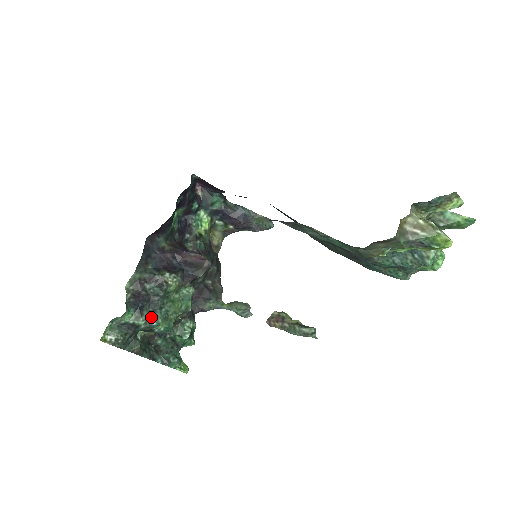
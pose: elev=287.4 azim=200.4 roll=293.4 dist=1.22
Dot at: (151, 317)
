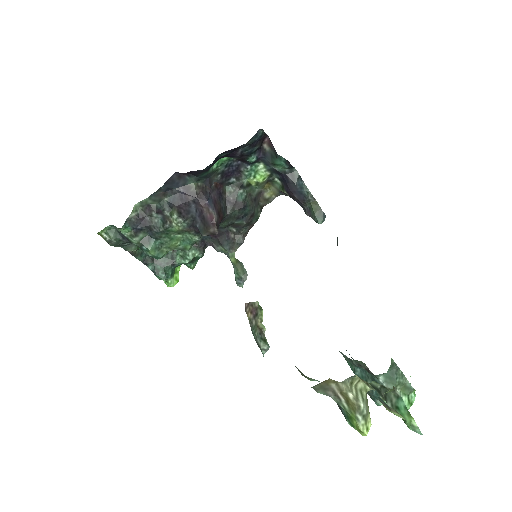
Dot at: (145, 241)
